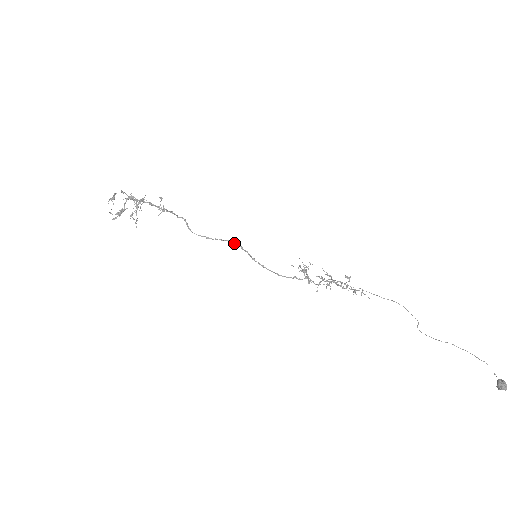
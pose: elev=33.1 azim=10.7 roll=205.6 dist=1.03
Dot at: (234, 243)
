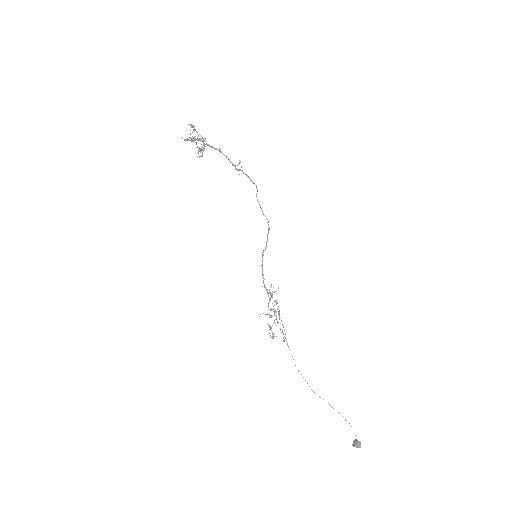
Dot at: occluded
